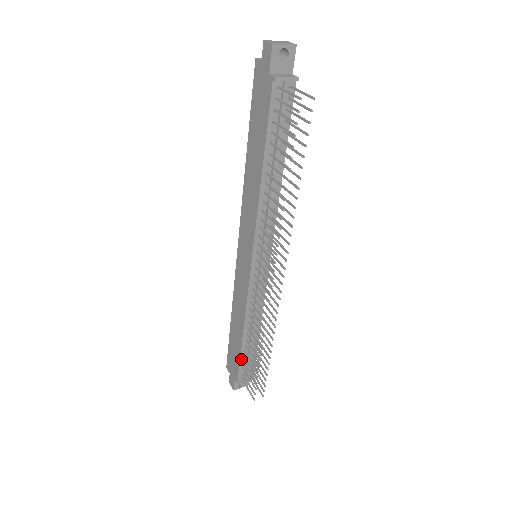
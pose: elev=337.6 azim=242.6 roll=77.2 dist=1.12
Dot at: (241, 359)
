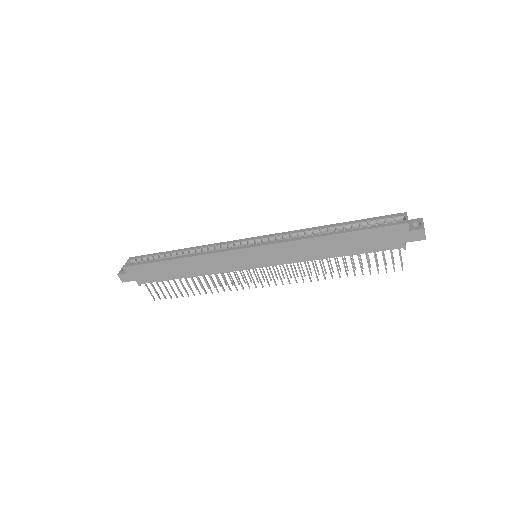
Dot at: (163, 280)
